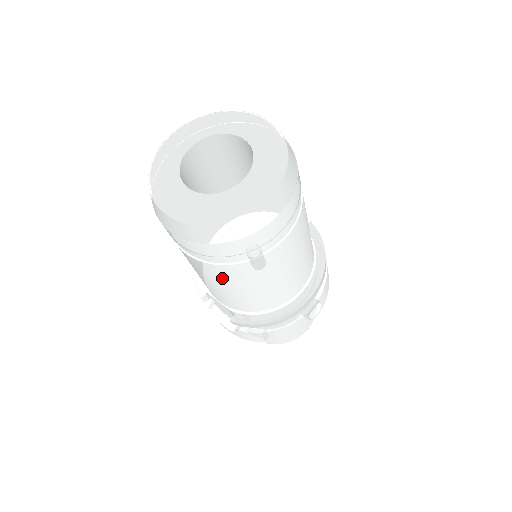
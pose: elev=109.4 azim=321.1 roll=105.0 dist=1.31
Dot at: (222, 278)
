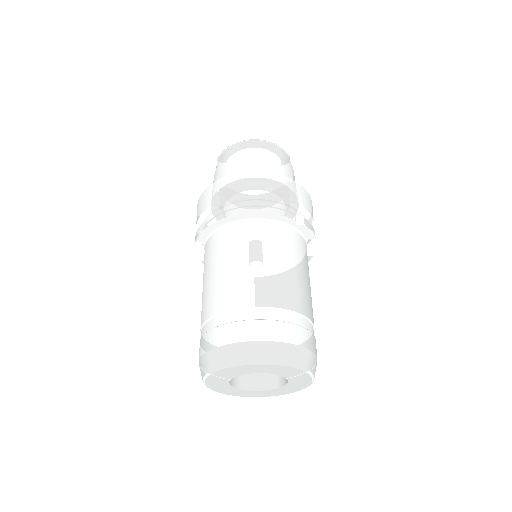
Dot at: occluded
